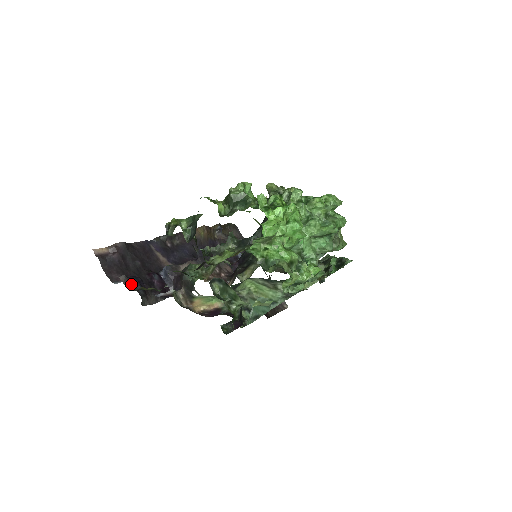
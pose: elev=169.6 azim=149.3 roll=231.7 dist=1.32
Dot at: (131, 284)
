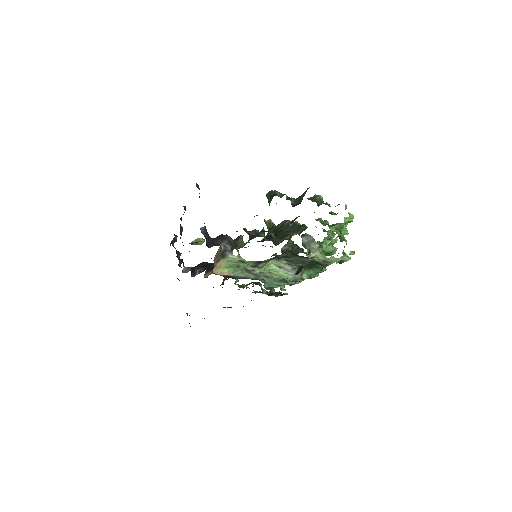
Dot at: occluded
